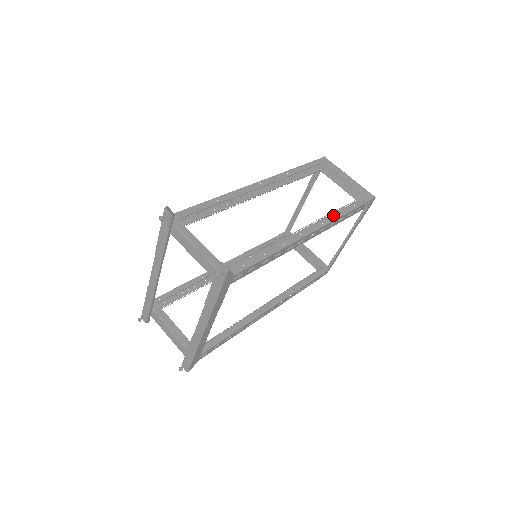
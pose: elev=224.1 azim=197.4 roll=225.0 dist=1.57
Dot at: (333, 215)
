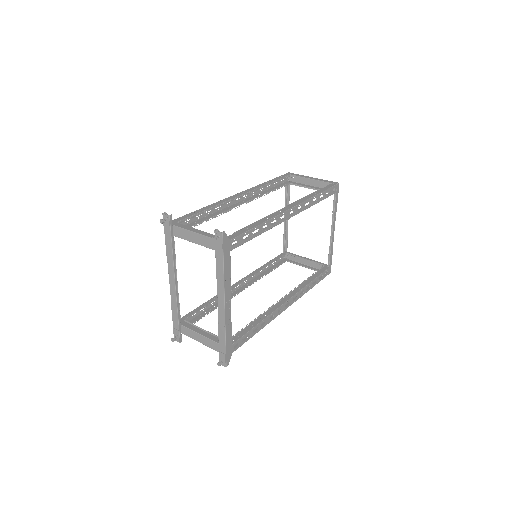
Dot at: (305, 198)
